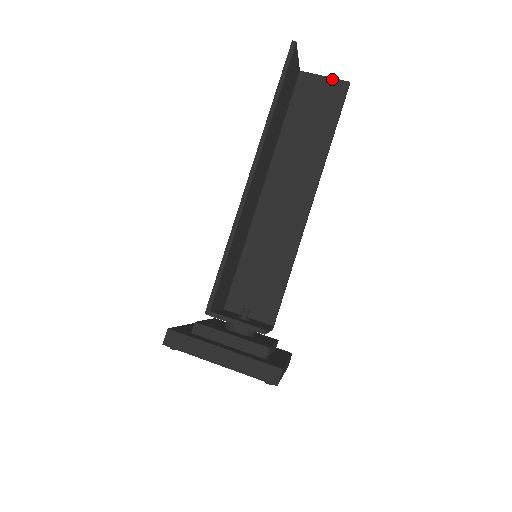
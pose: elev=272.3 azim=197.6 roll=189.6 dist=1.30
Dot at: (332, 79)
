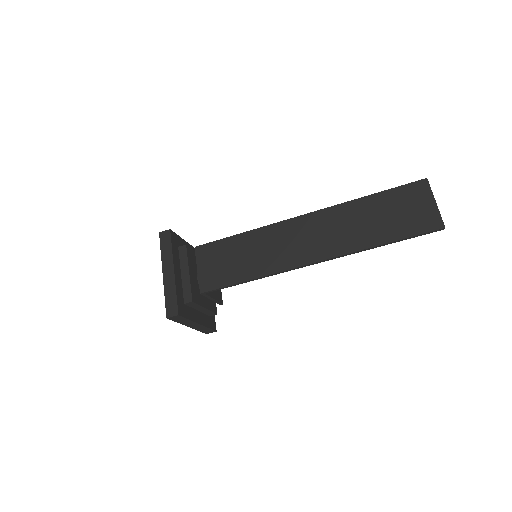
Dot at: occluded
